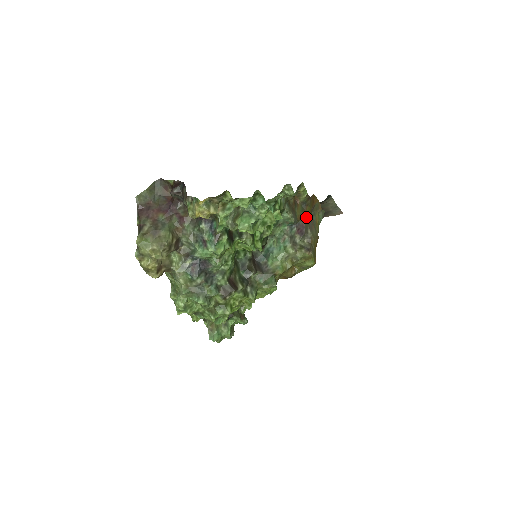
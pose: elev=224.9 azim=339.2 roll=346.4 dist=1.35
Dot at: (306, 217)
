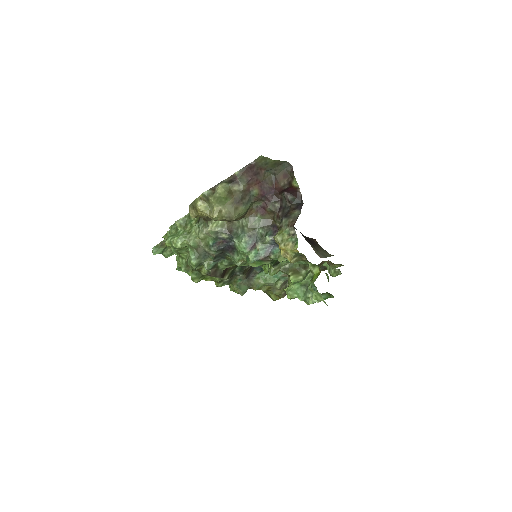
Dot at: occluded
